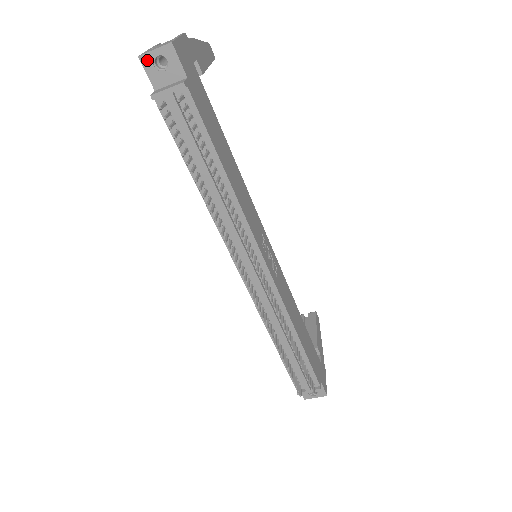
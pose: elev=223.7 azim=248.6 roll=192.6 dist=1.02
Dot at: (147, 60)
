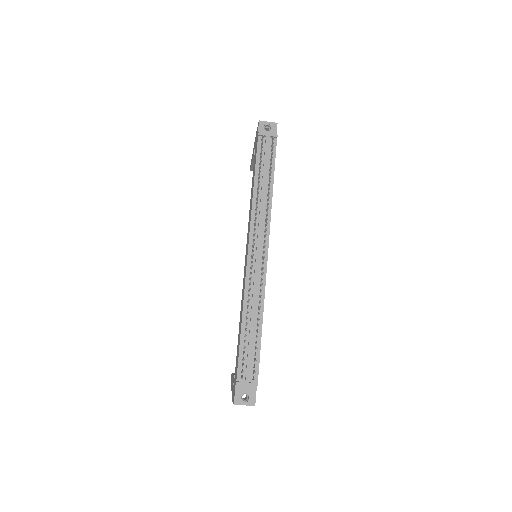
Dot at: (262, 124)
